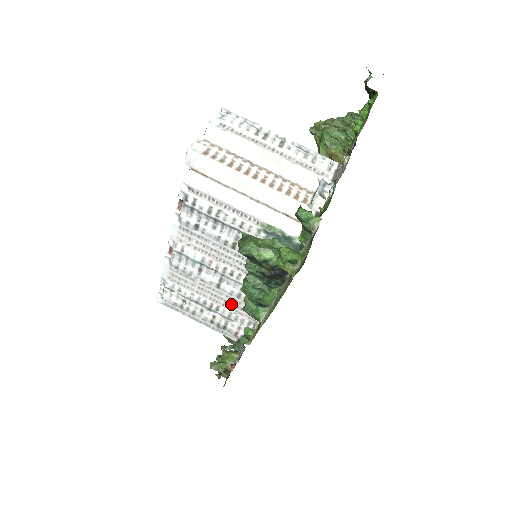
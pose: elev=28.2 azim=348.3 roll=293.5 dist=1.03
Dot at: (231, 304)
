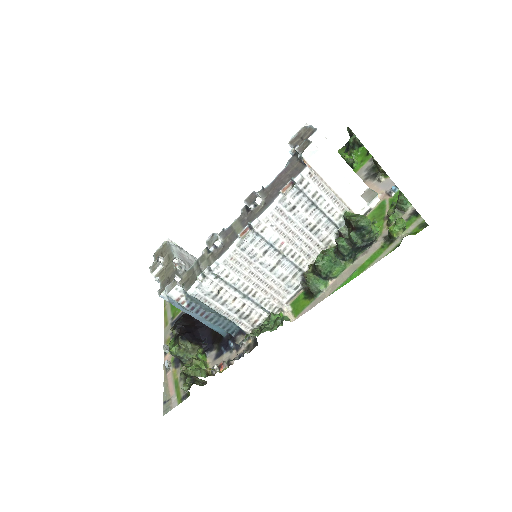
Dot at: (271, 288)
